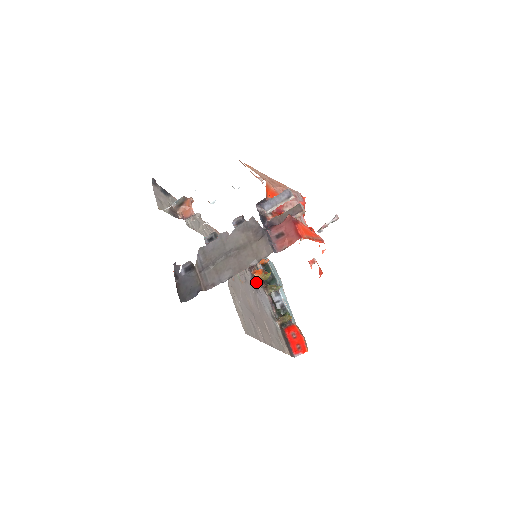
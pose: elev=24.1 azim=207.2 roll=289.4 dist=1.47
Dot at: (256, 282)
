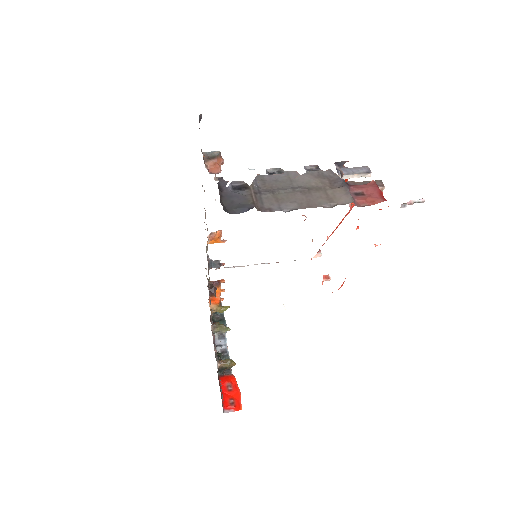
Dot at: occluded
